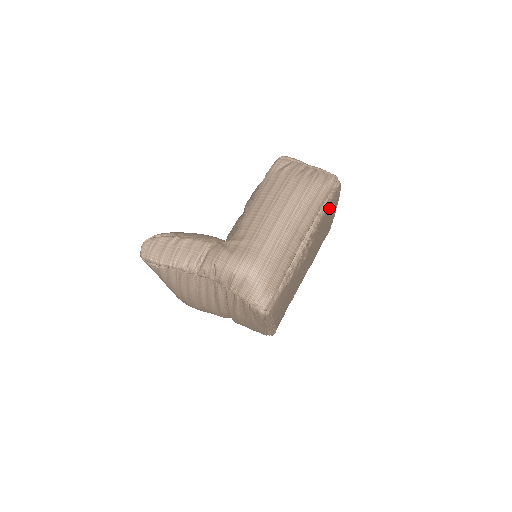
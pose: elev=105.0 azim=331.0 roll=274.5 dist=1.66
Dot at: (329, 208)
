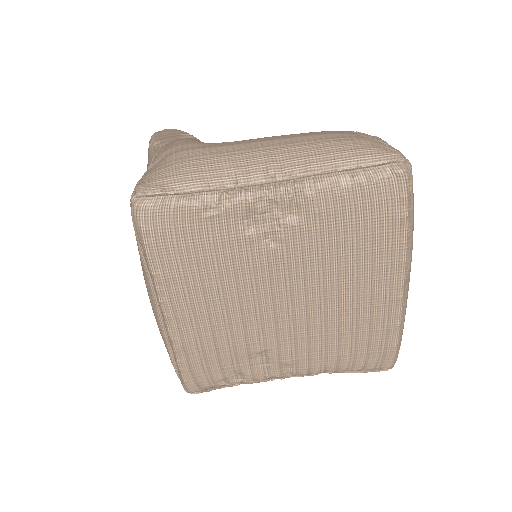
Dot at: (364, 202)
